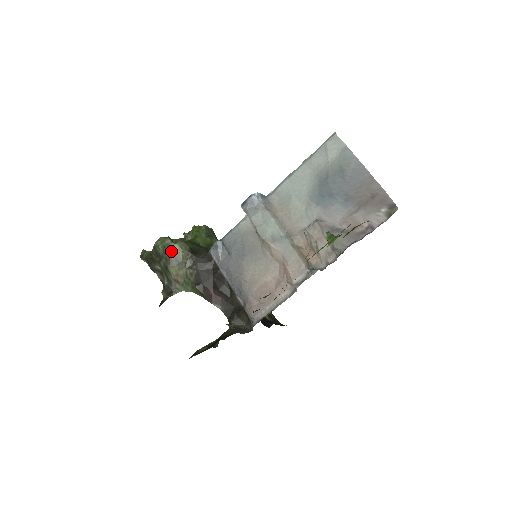
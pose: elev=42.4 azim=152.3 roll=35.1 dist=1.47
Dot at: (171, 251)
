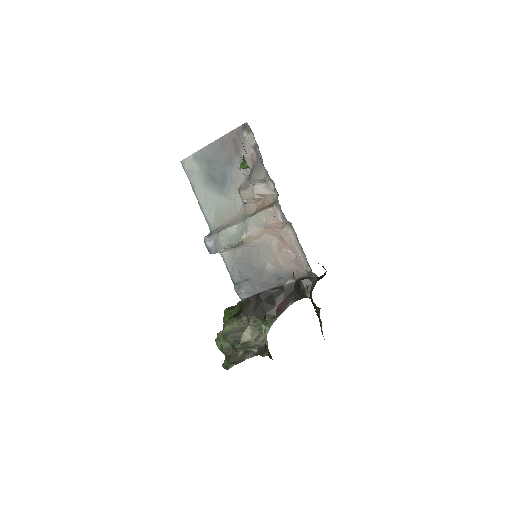
Dot at: (229, 334)
